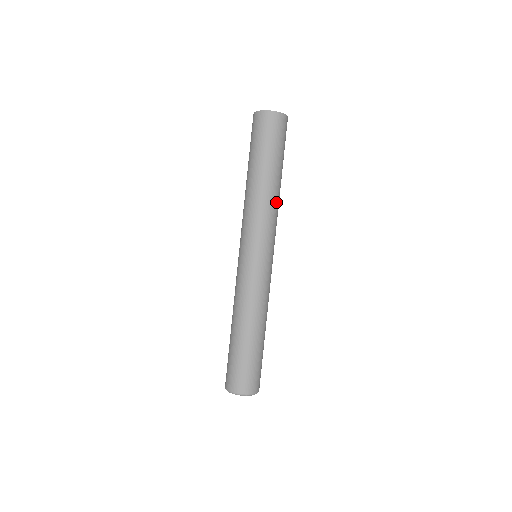
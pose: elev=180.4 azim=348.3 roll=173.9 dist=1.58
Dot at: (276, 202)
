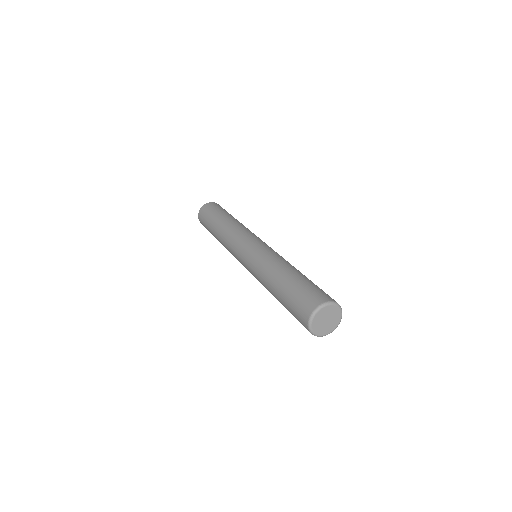
Dot at: occluded
